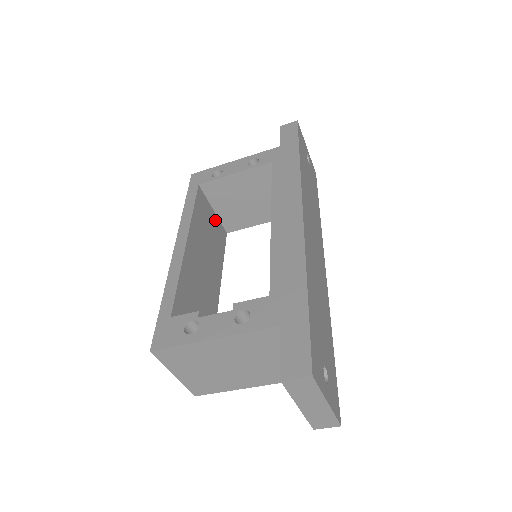
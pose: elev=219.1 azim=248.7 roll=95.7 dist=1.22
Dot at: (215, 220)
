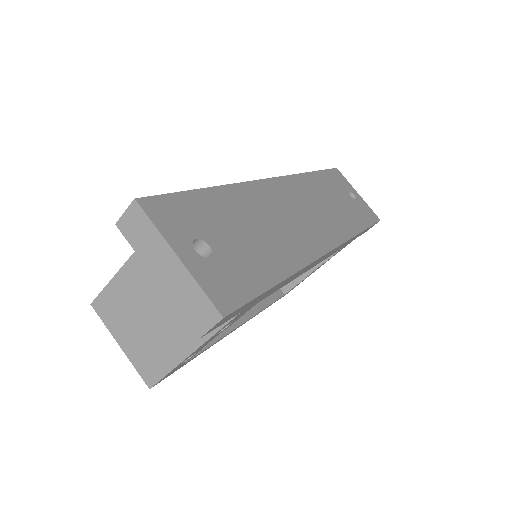
Dot at: occluded
